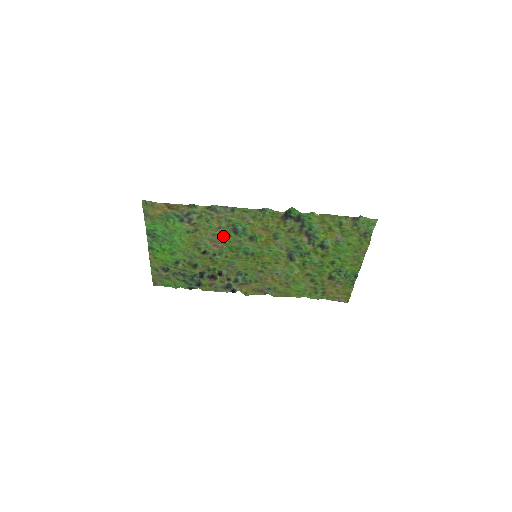
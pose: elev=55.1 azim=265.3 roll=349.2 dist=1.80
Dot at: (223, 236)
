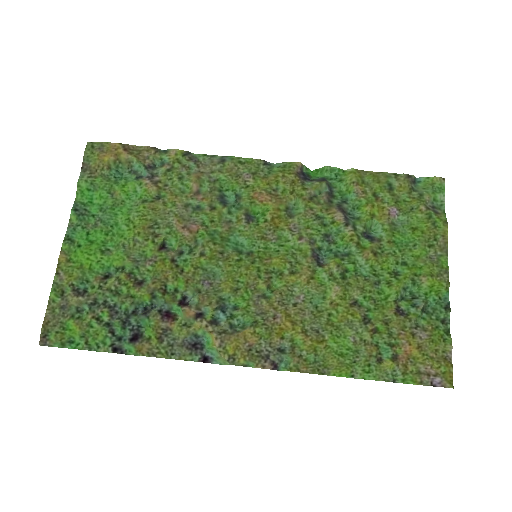
Dot at: (202, 211)
